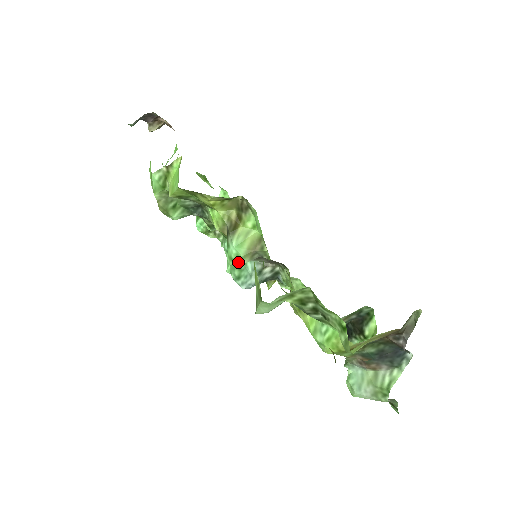
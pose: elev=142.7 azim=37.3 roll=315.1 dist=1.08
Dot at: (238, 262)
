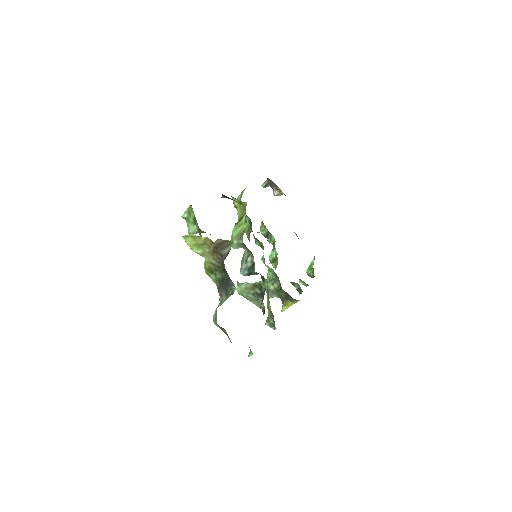
Dot at: occluded
